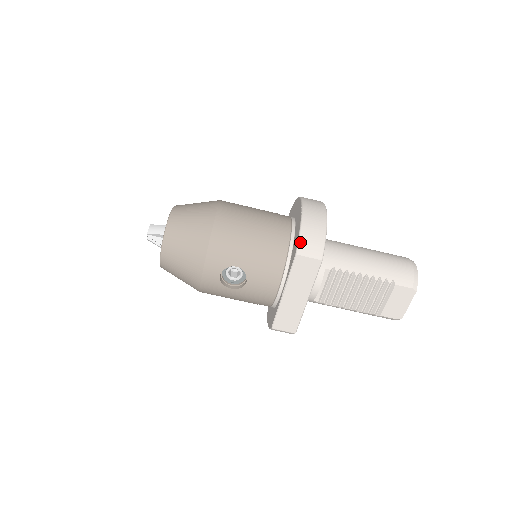
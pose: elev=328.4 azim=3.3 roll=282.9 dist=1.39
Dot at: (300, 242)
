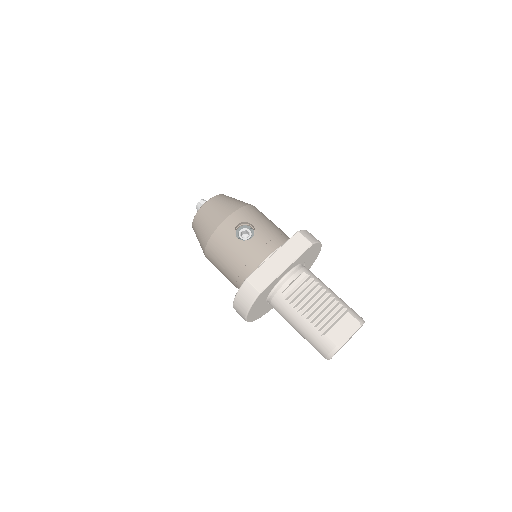
Dot at: (303, 230)
